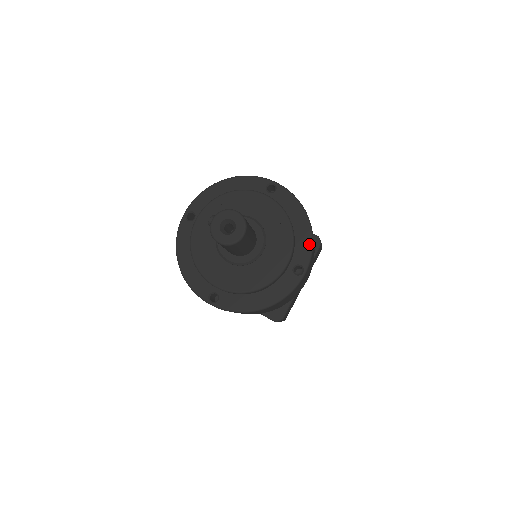
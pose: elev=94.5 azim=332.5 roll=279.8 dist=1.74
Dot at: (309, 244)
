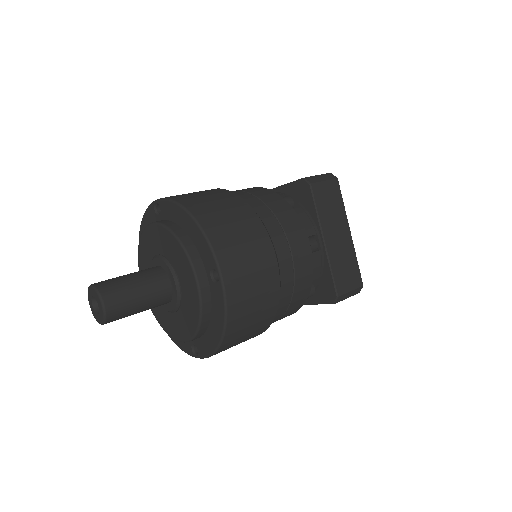
Dot at: (203, 240)
